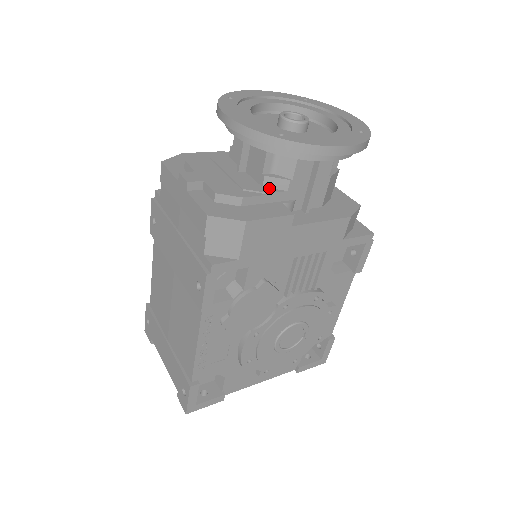
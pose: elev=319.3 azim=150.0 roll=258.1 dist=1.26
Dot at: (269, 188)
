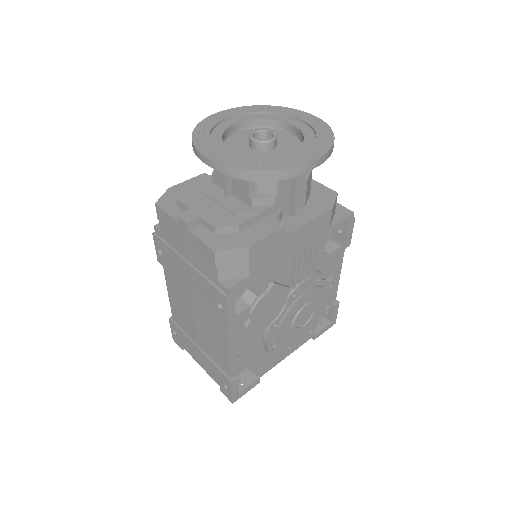
Dot at: (258, 207)
